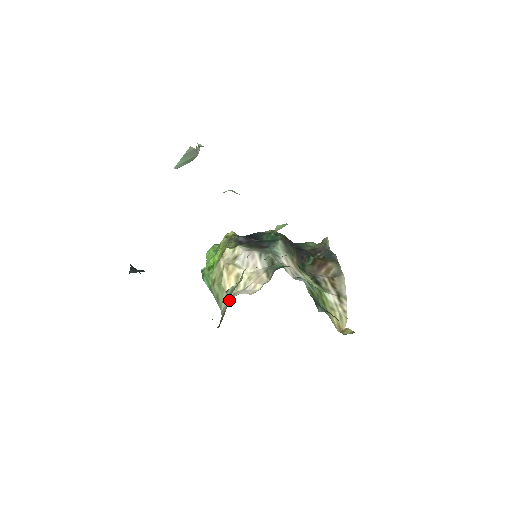
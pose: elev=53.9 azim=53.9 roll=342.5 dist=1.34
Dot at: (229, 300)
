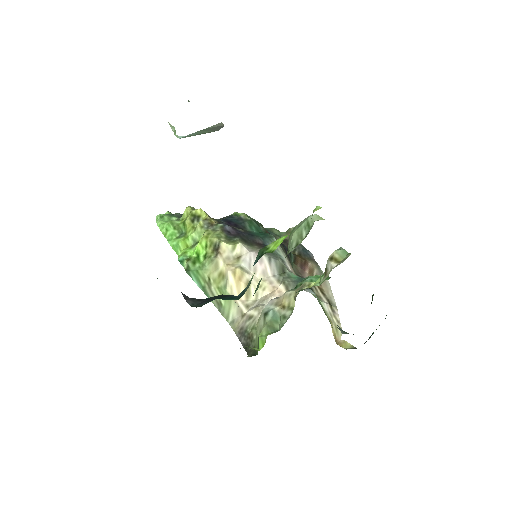
Dot at: (243, 313)
